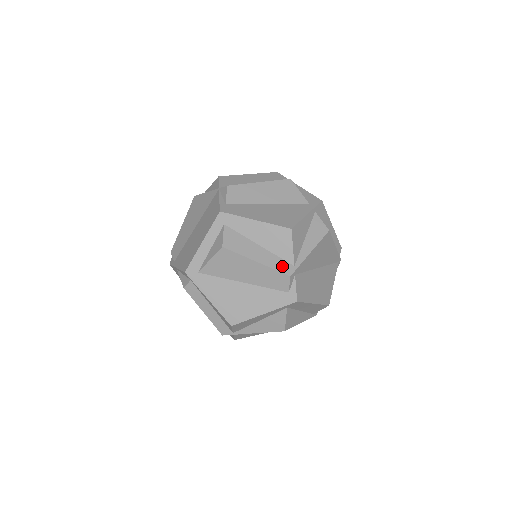
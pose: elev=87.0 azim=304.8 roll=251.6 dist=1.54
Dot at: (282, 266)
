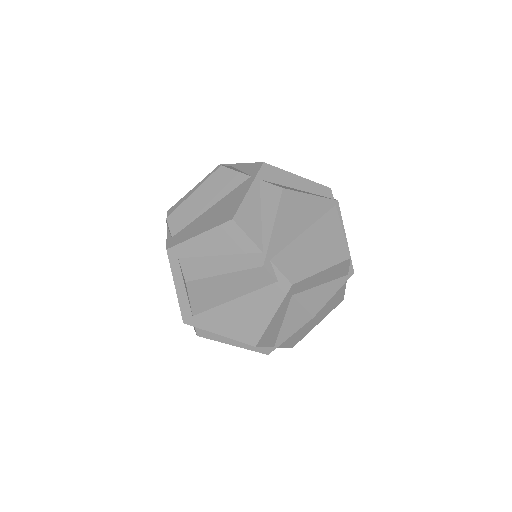
Dot at: (250, 261)
